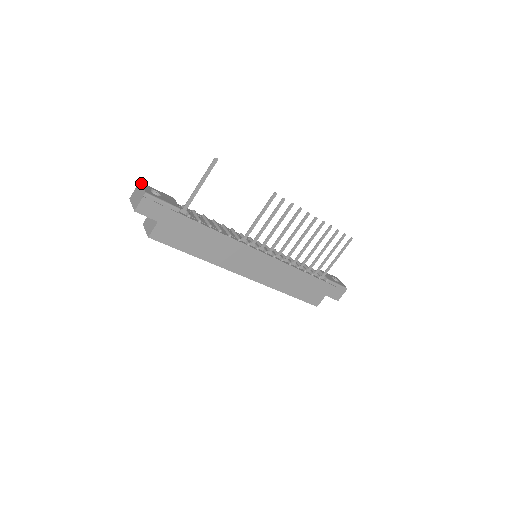
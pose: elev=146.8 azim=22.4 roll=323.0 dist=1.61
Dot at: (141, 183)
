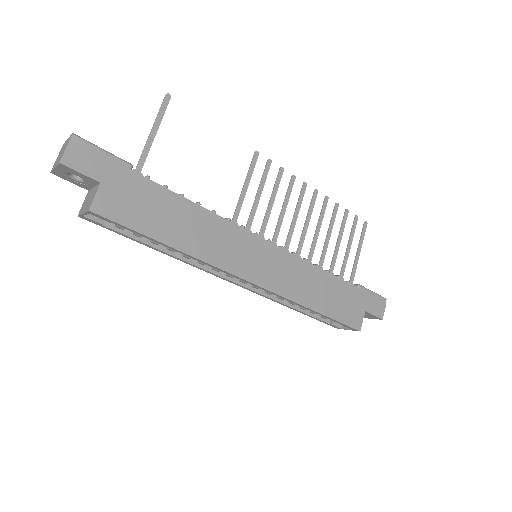
Dot at: (65, 141)
